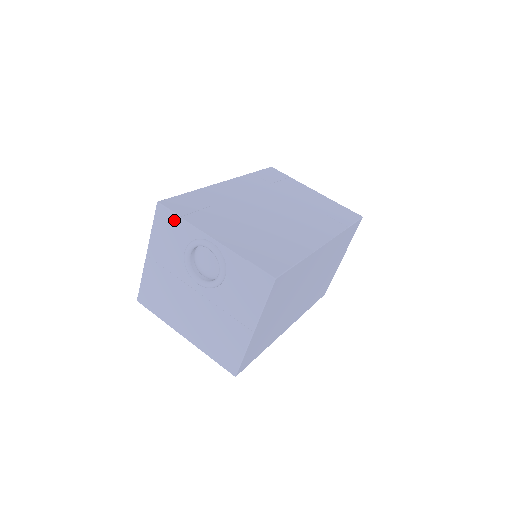
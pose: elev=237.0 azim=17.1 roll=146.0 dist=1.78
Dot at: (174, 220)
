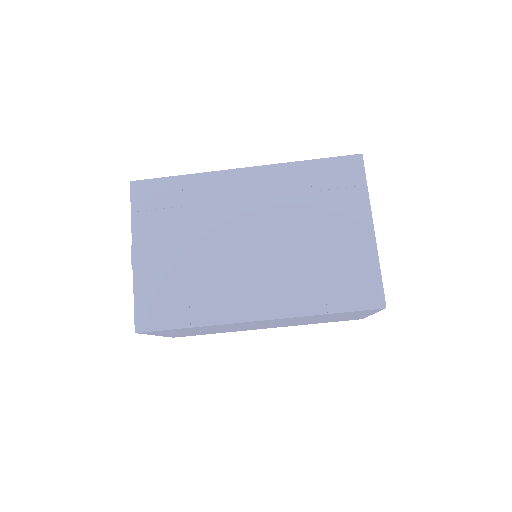
Dot at: occluded
